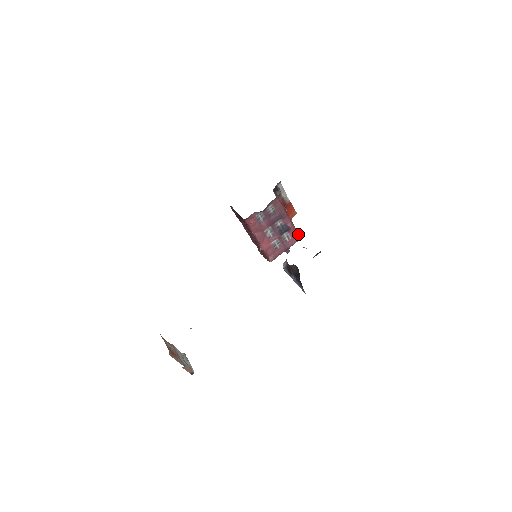
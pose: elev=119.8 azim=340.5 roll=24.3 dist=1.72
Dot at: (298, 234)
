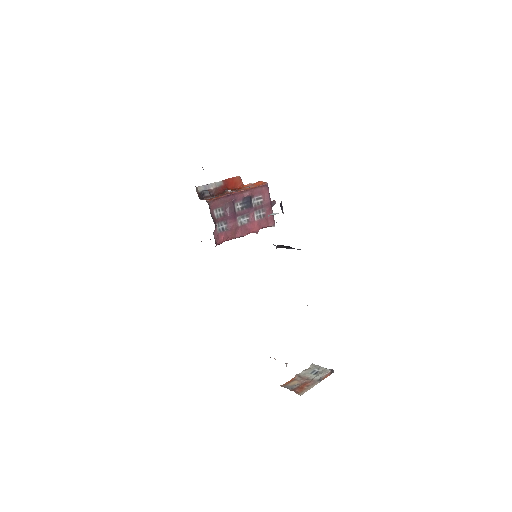
Dot at: (261, 186)
